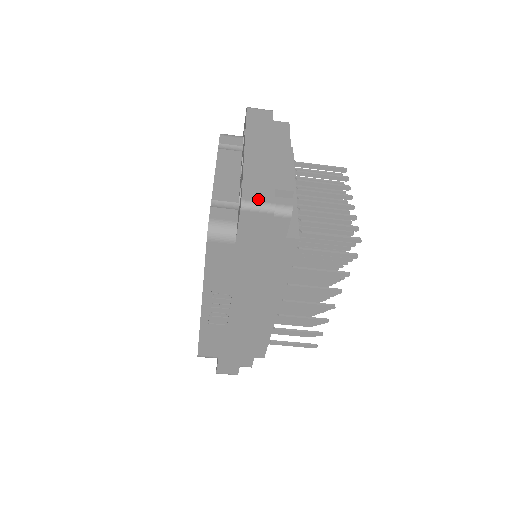
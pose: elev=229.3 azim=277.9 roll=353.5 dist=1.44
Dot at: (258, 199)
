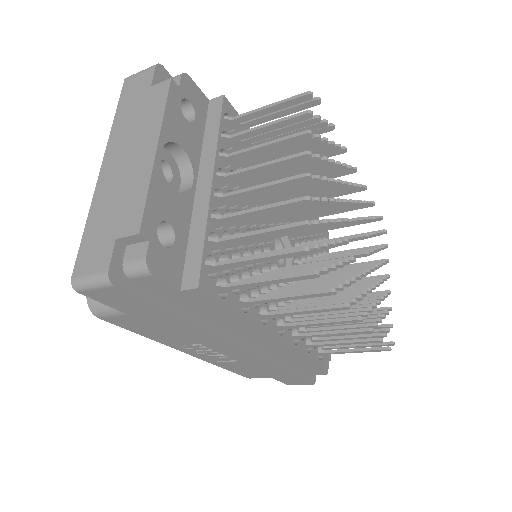
Dot at: (90, 270)
